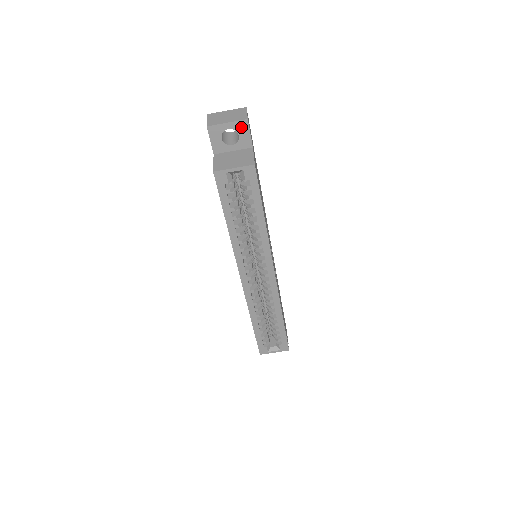
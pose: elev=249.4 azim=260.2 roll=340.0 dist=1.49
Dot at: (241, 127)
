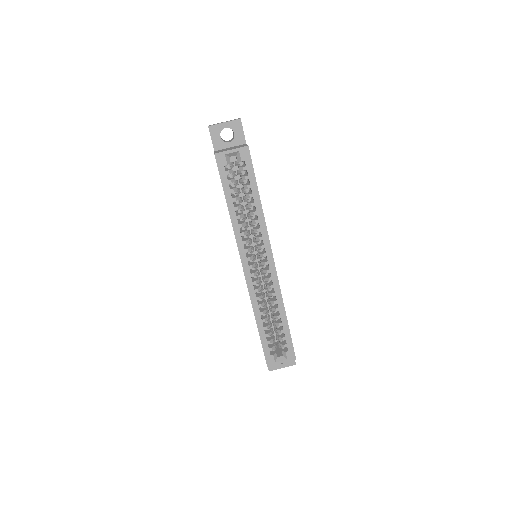
Dot at: (236, 126)
